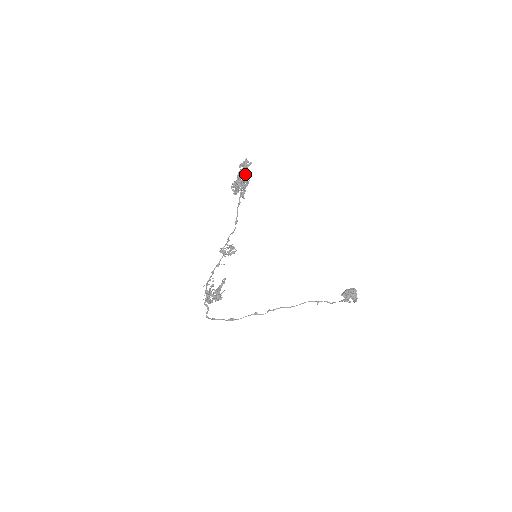
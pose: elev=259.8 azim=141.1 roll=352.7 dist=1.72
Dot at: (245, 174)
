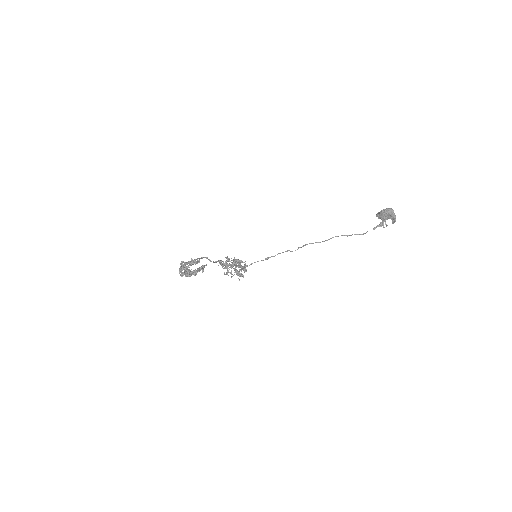
Dot at: (190, 276)
